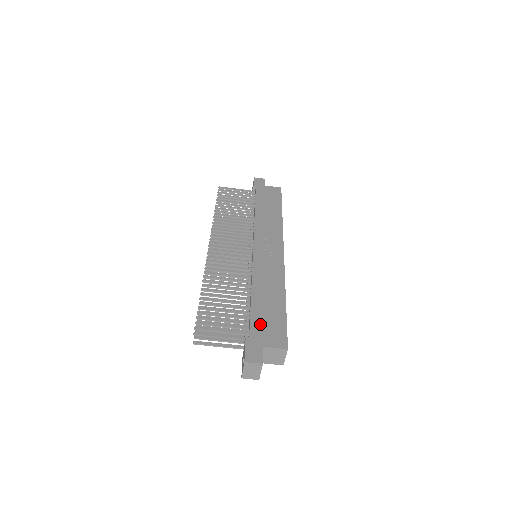
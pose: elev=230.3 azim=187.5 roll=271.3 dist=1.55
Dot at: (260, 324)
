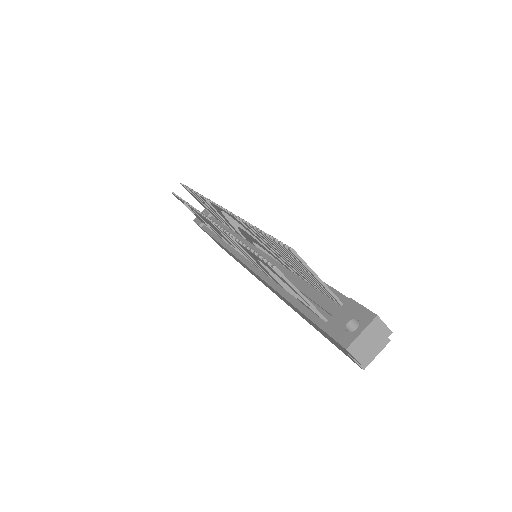
Dot at: occluded
